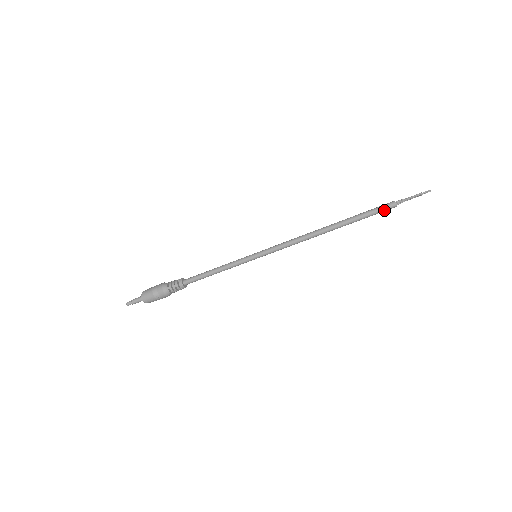
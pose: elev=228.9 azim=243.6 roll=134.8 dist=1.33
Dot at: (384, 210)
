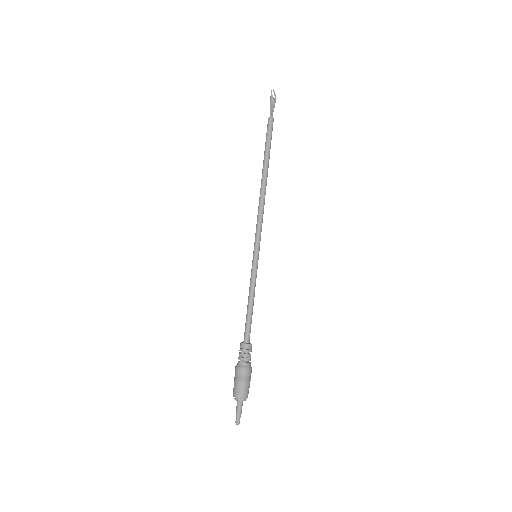
Dot at: (271, 129)
